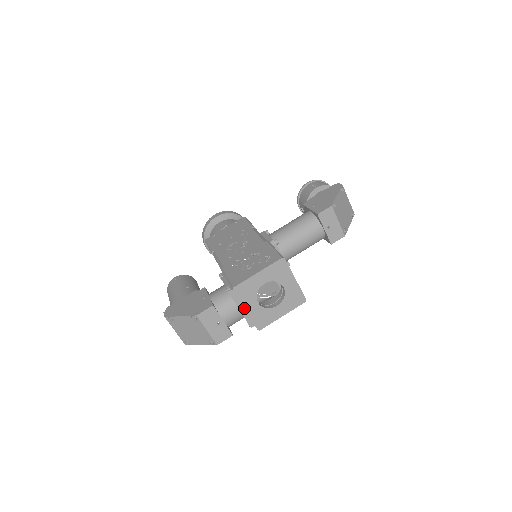
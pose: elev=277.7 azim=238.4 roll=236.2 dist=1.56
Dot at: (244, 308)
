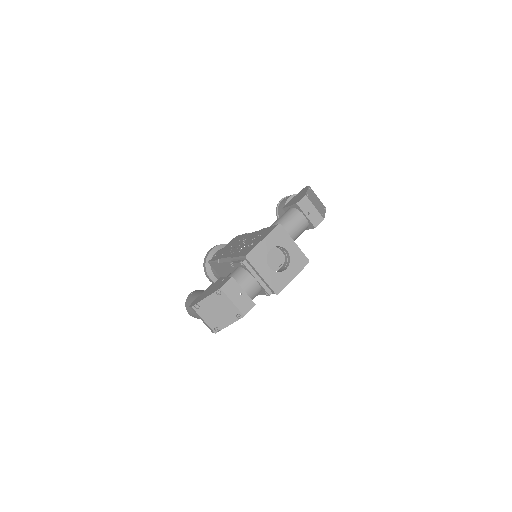
Dot at: (259, 274)
